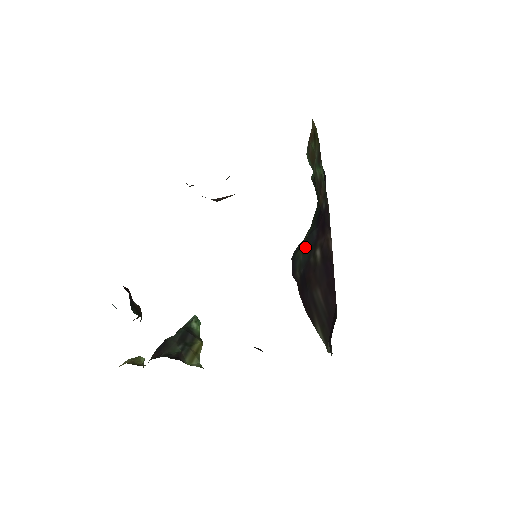
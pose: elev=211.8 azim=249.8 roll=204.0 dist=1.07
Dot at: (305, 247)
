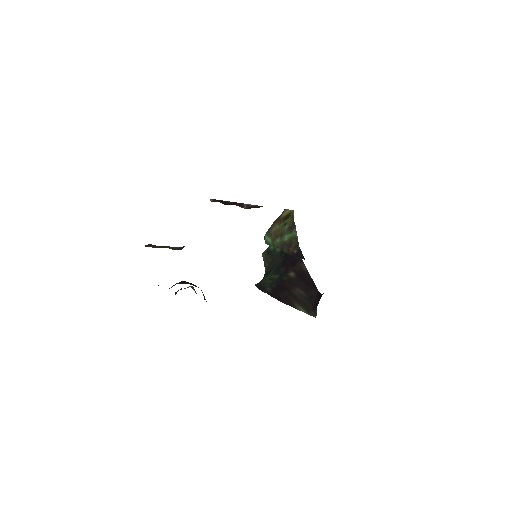
Dot at: (273, 276)
